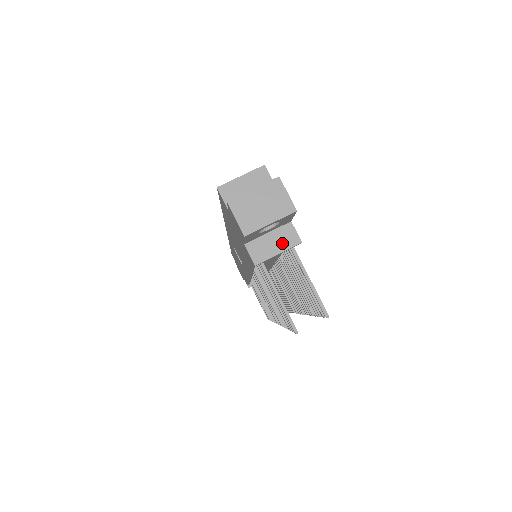
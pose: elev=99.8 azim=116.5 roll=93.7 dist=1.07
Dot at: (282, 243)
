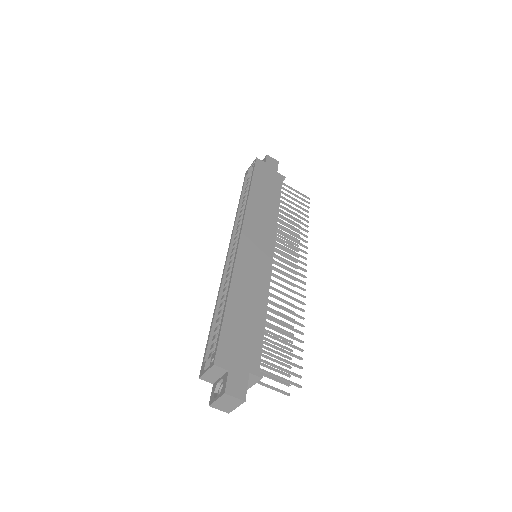
Dot at: (252, 381)
